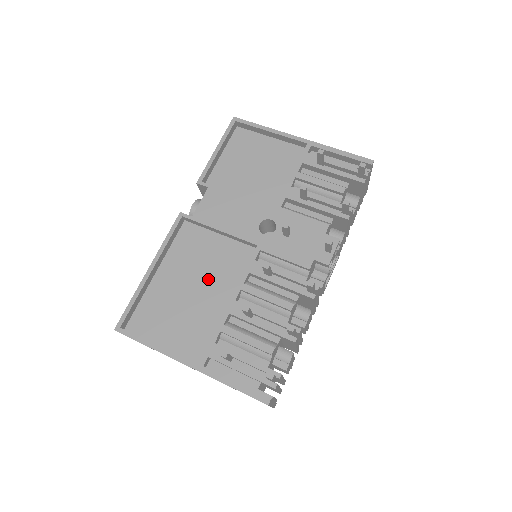
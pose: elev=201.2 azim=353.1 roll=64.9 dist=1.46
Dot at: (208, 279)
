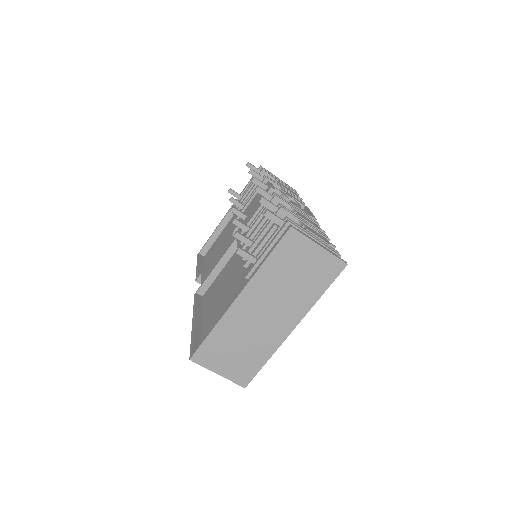
Dot at: (228, 281)
